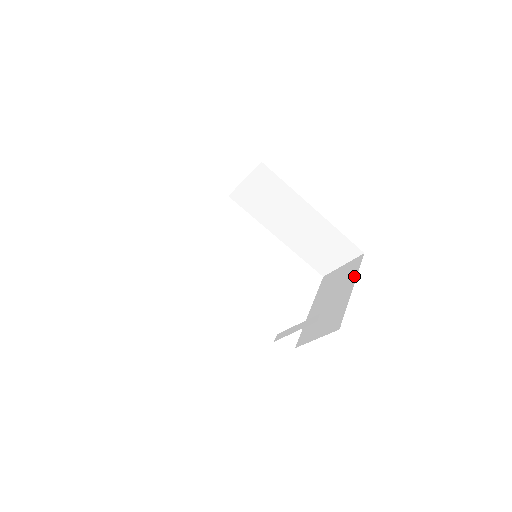
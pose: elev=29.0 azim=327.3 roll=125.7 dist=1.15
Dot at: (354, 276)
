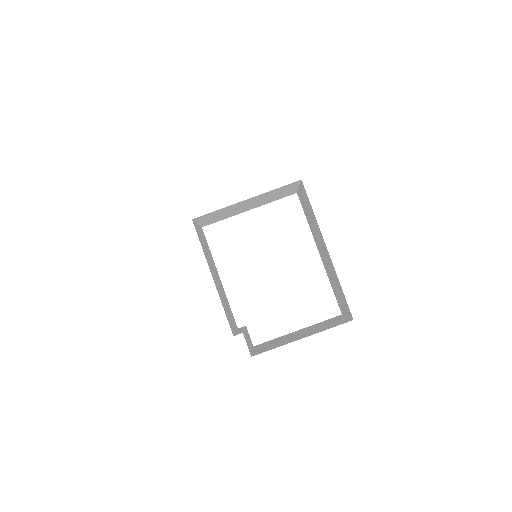
Dot at: (320, 331)
